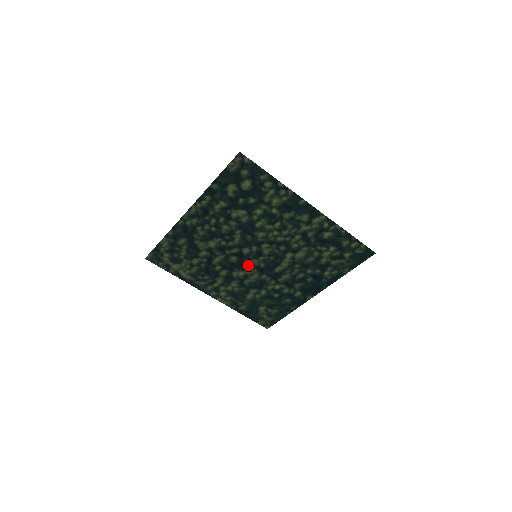
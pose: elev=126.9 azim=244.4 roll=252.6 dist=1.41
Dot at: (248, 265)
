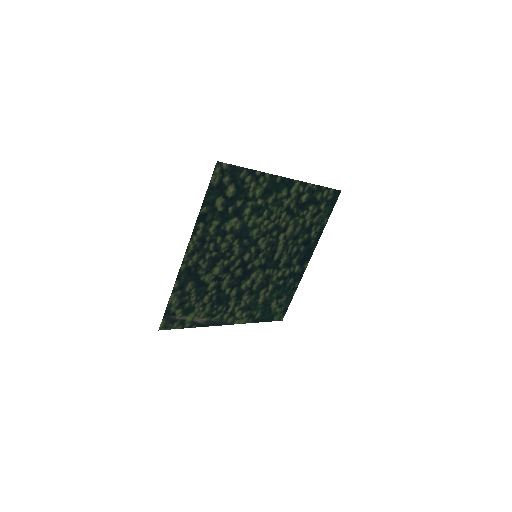
Dot at: (252, 270)
